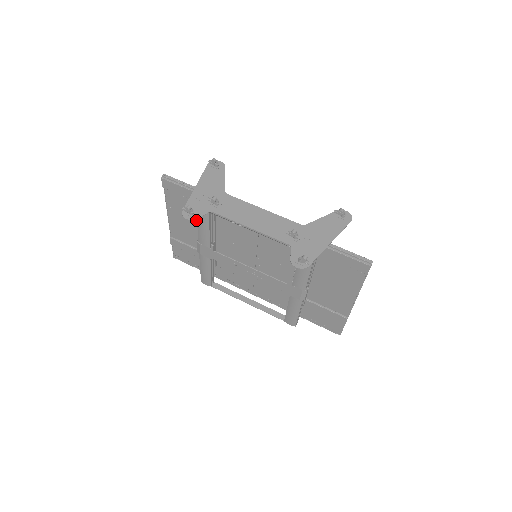
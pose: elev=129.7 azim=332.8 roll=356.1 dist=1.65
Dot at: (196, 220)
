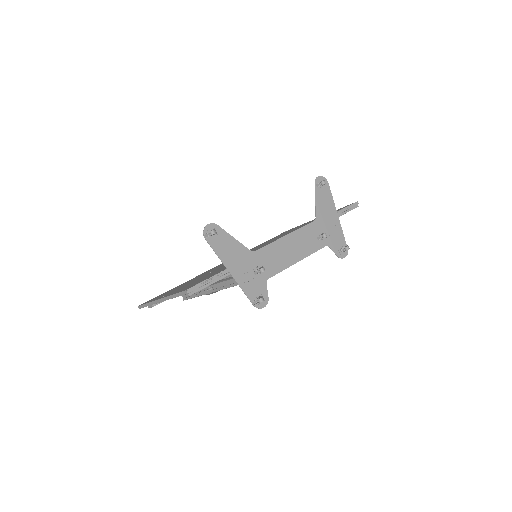
Dot at: occluded
